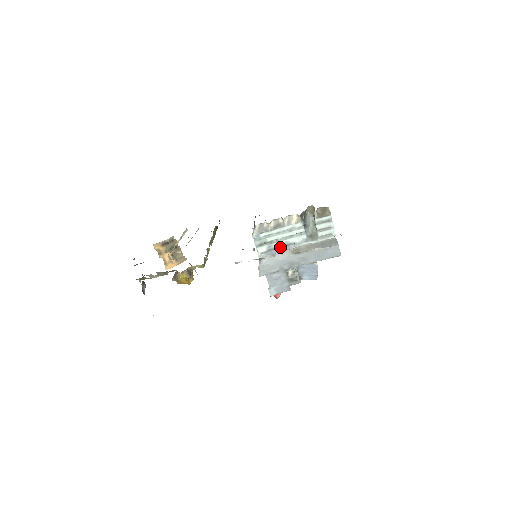
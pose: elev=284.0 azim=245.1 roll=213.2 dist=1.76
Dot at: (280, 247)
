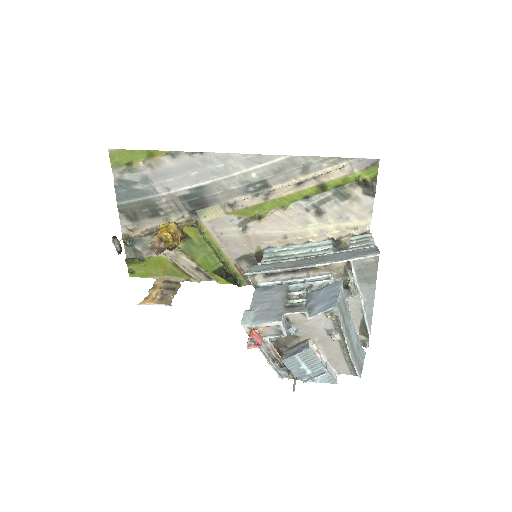
Dot at: (292, 258)
